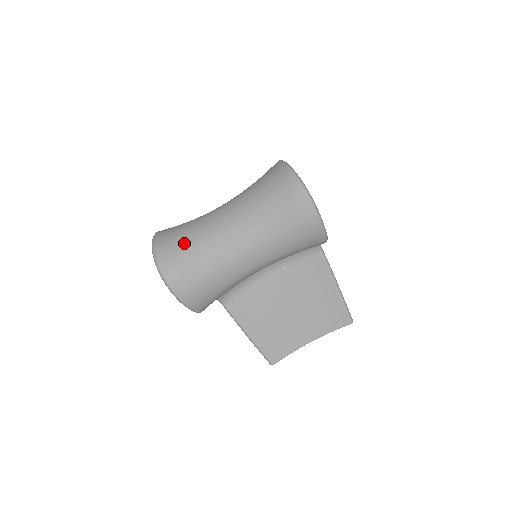
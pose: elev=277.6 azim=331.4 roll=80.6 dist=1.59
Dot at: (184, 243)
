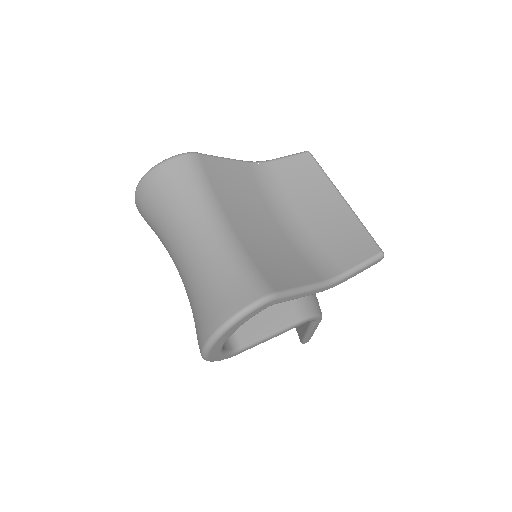
Dot at: (161, 205)
